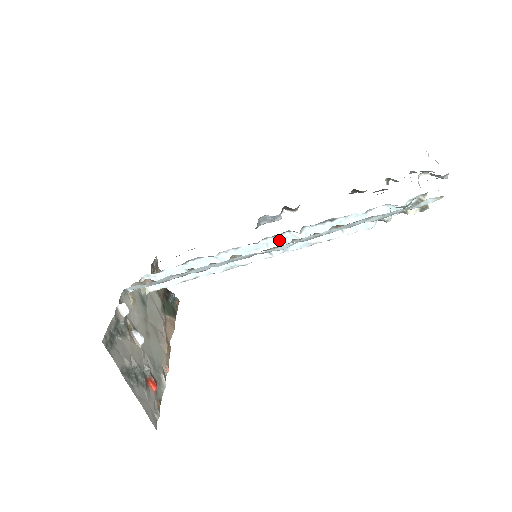
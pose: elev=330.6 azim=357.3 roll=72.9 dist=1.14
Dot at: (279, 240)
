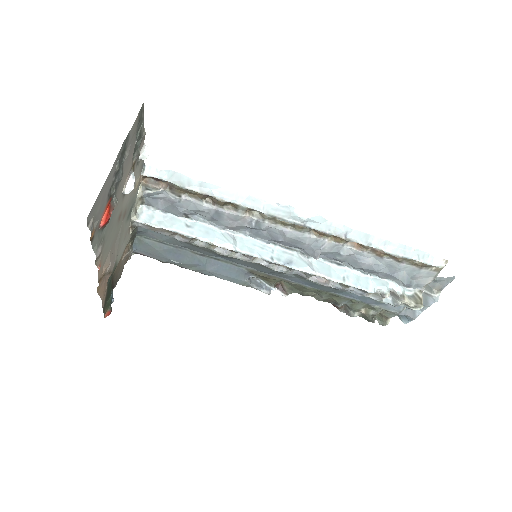
Dot at: (285, 253)
